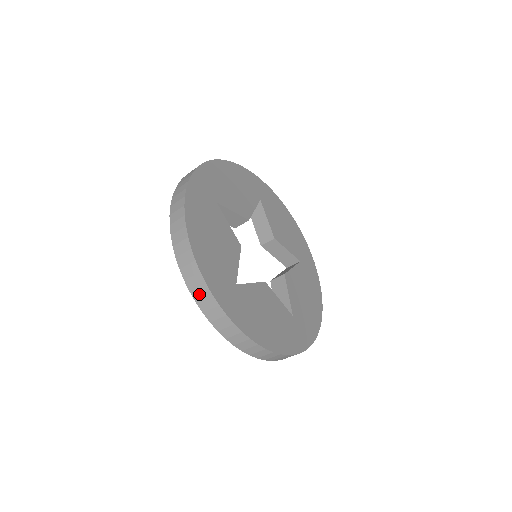
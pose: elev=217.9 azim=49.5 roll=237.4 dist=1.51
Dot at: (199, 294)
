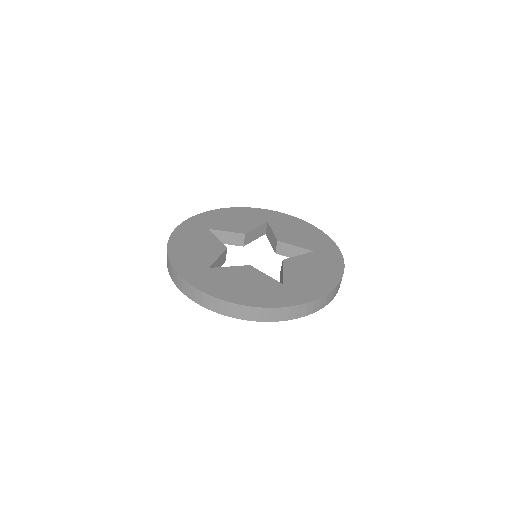
Dot at: (283, 316)
